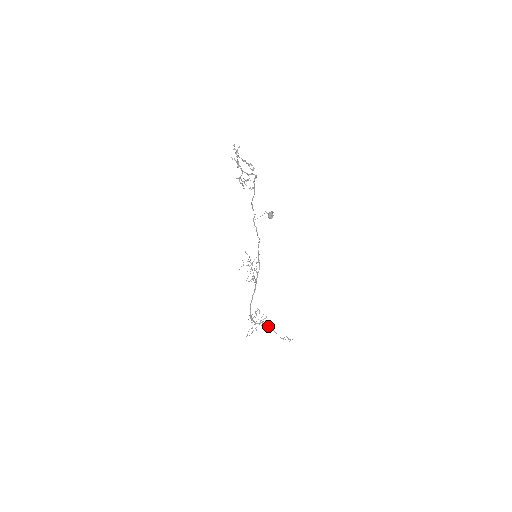
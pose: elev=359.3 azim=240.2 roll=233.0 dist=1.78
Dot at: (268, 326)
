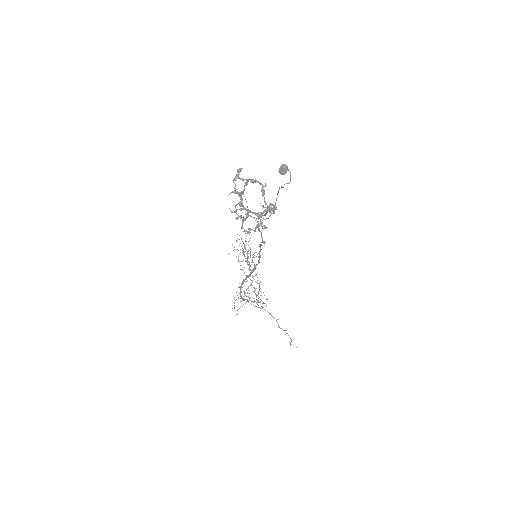
Dot at: (263, 303)
